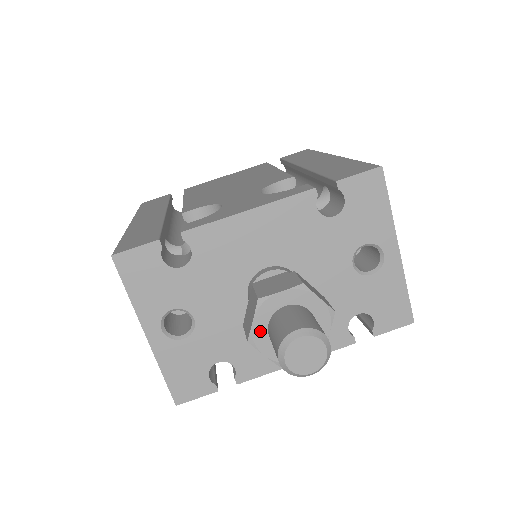
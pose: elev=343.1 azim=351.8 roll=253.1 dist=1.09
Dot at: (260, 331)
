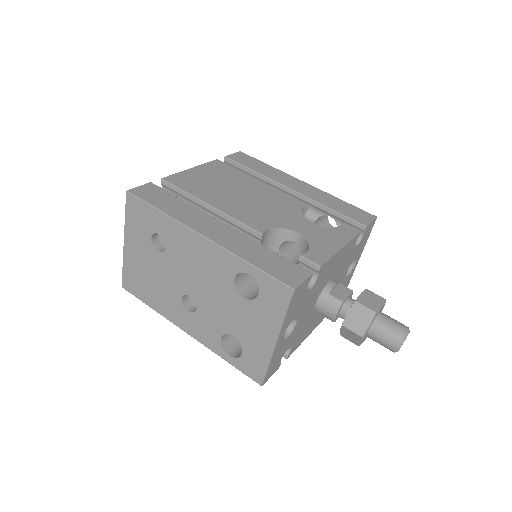
Dot at: (368, 330)
